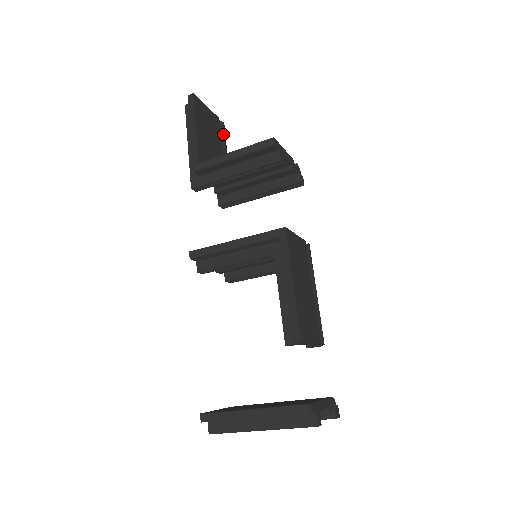
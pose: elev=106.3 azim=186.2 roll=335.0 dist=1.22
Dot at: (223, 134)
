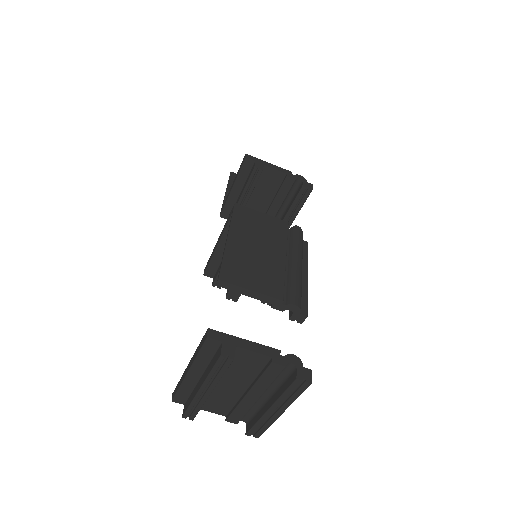
Dot at: occluded
